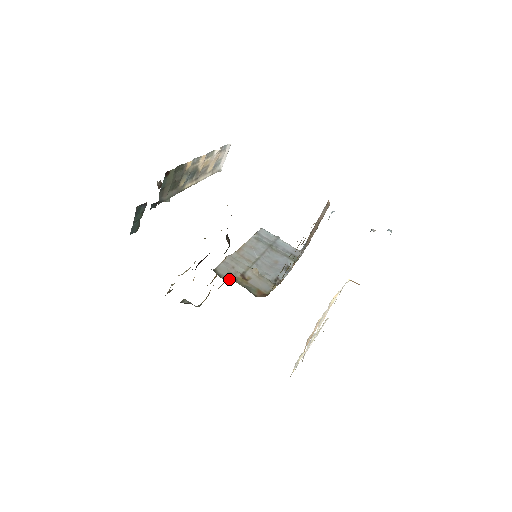
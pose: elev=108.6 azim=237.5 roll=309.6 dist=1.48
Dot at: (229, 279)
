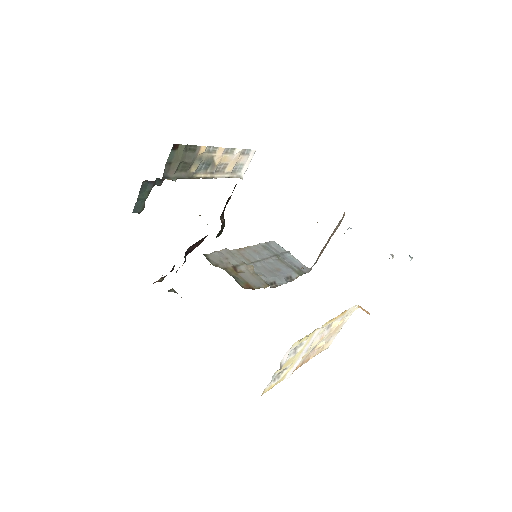
Dot at: (218, 265)
